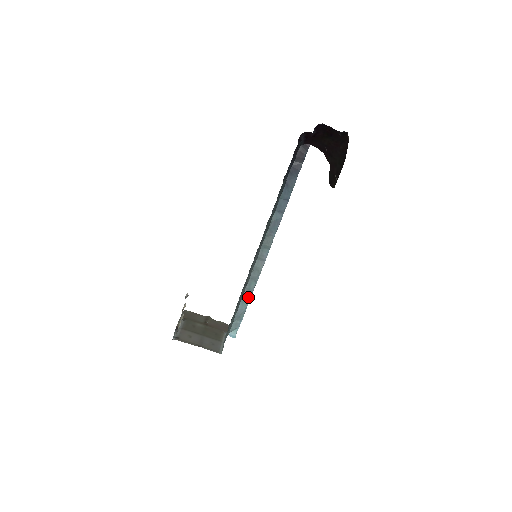
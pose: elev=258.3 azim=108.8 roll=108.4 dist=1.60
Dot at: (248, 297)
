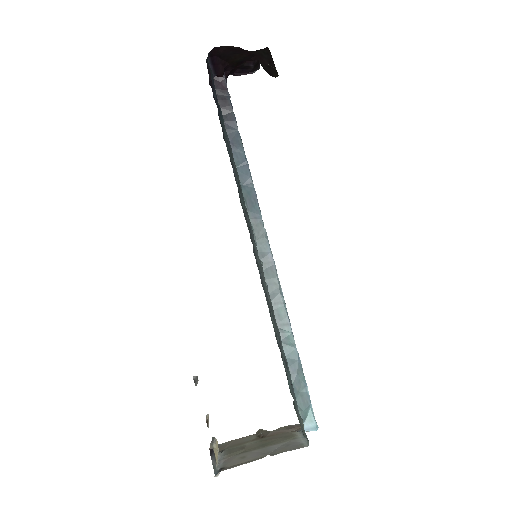
Dot at: (289, 337)
